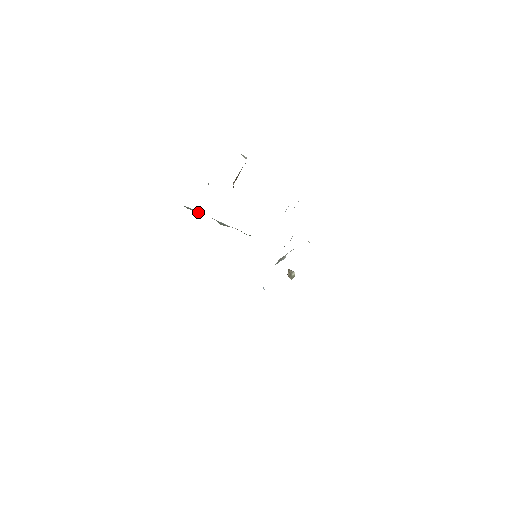
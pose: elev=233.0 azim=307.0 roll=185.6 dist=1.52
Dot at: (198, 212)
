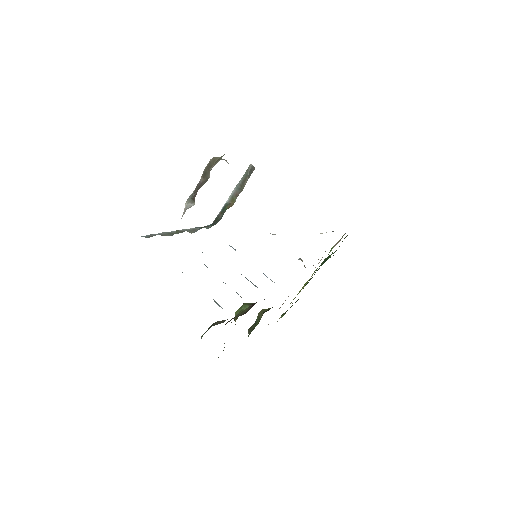
Dot at: (169, 232)
